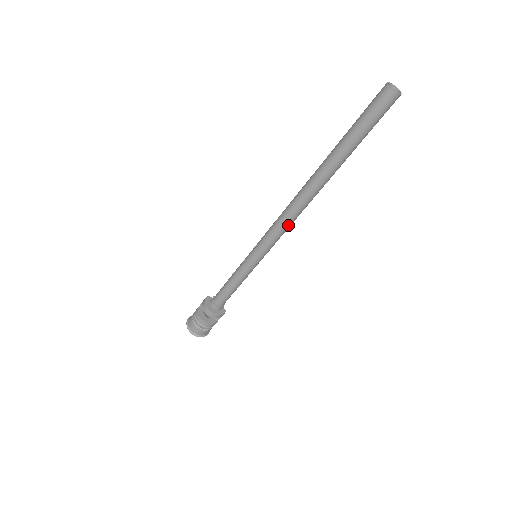
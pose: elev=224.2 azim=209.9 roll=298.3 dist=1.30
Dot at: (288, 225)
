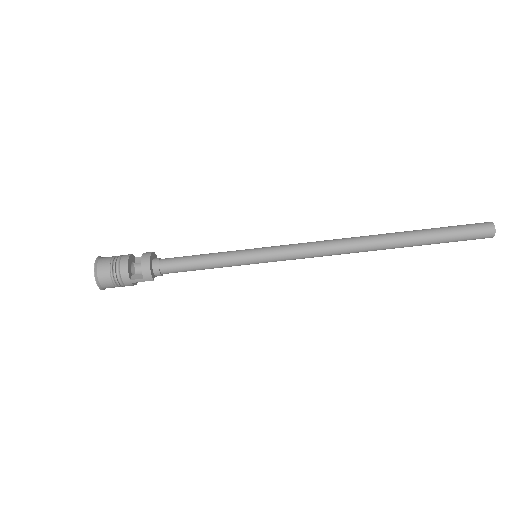
Dot at: (320, 249)
